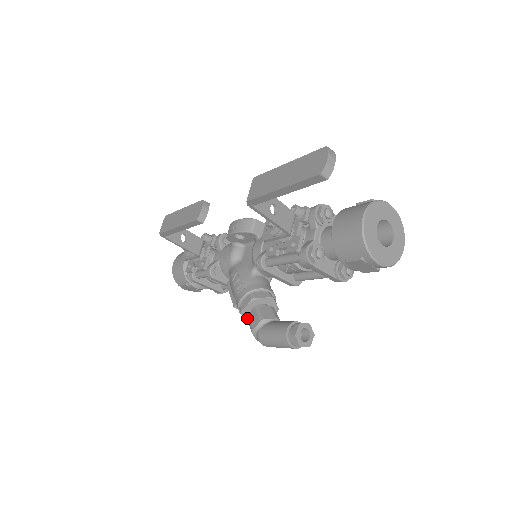
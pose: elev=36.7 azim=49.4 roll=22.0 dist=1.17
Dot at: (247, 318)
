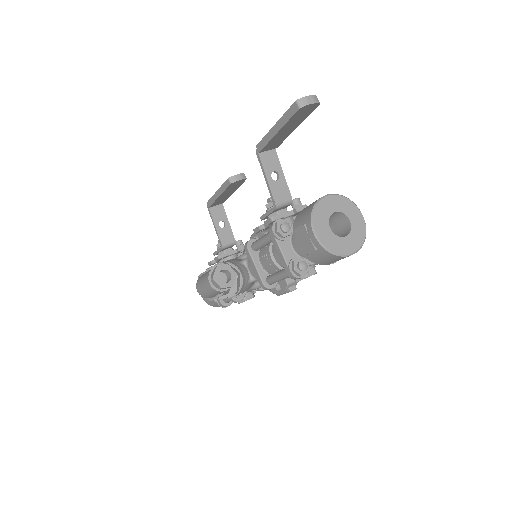
Dot at: occluded
